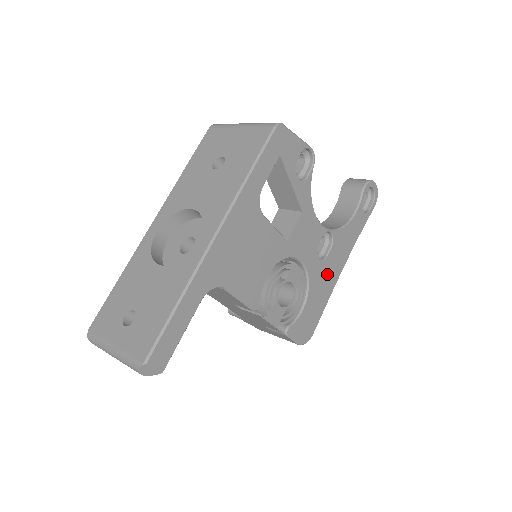
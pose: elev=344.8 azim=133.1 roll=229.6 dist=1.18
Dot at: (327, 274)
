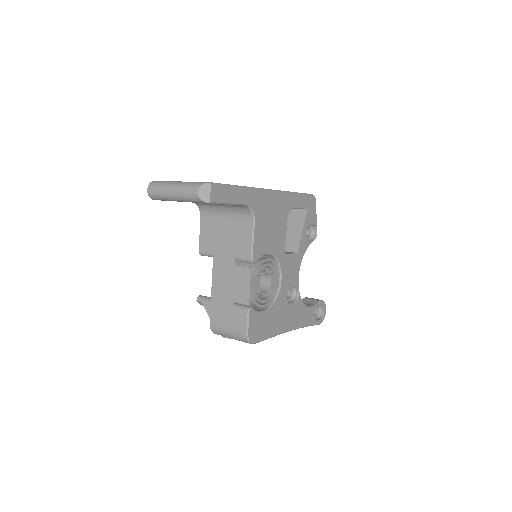
Dot at: (283, 316)
